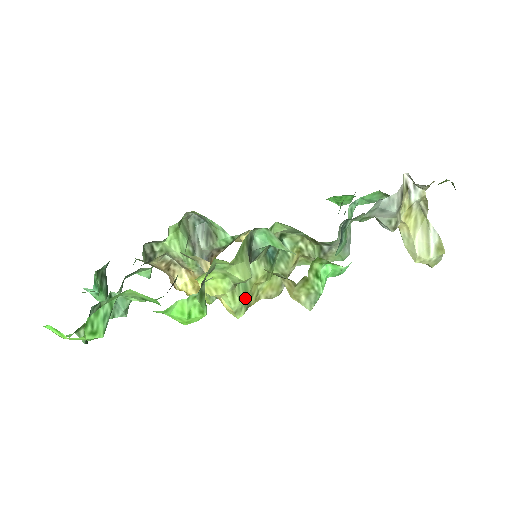
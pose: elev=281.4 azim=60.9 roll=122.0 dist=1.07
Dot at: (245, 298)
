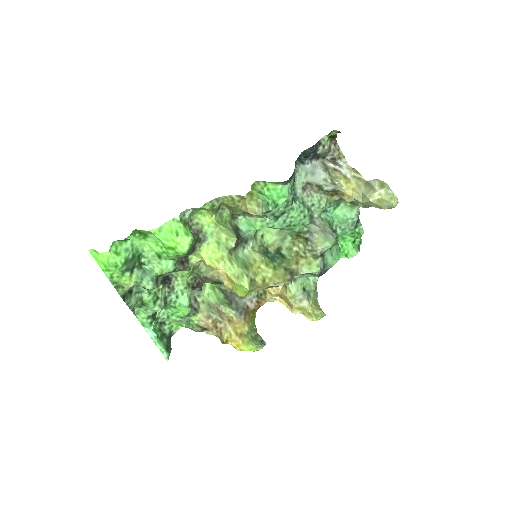
Dot at: (245, 269)
